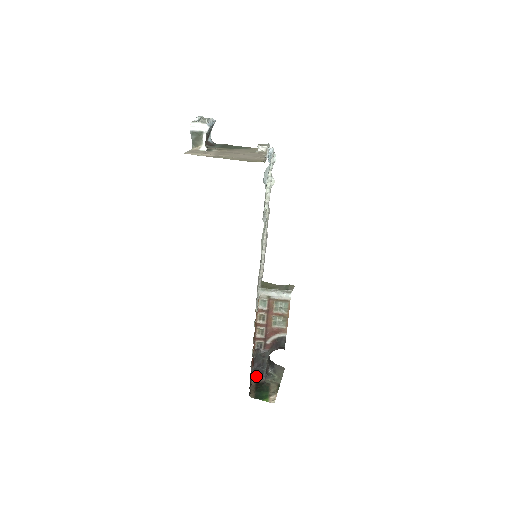
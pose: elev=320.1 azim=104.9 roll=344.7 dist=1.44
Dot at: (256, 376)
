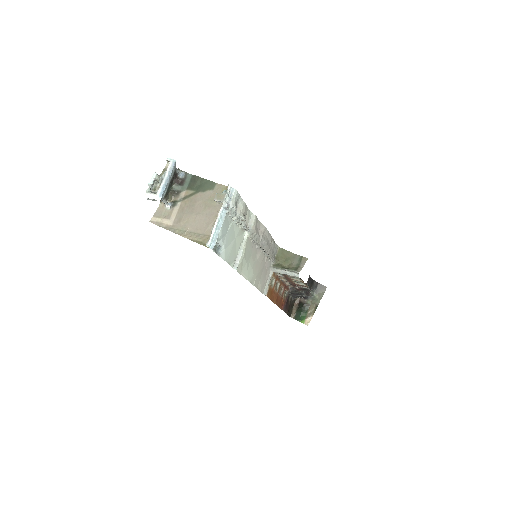
Dot at: (299, 297)
